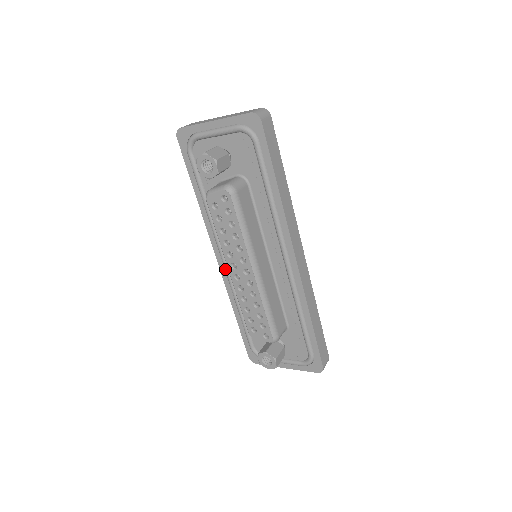
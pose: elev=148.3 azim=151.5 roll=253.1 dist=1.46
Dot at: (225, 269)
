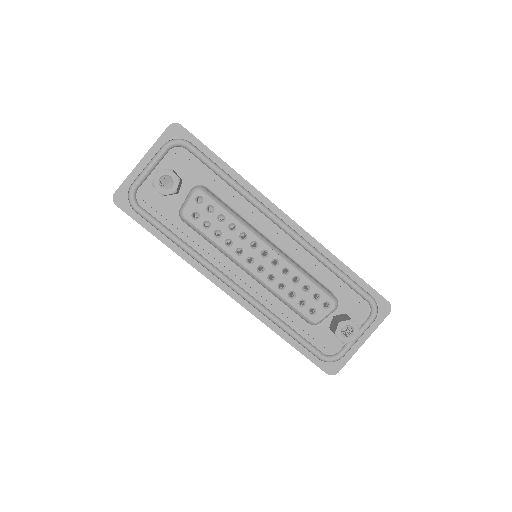
Dot at: (240, 293)
